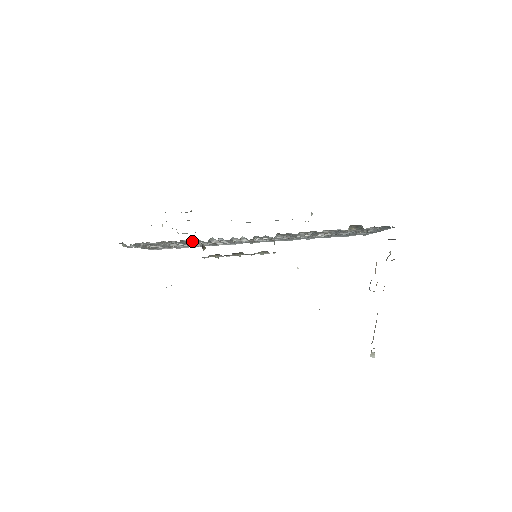
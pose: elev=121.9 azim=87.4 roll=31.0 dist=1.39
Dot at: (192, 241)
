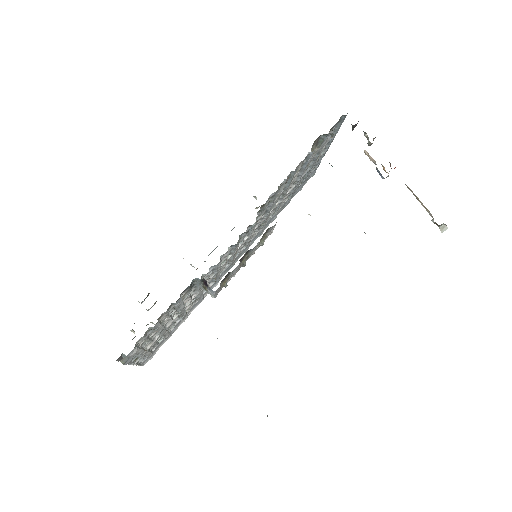
Dot at: (186, 297)
